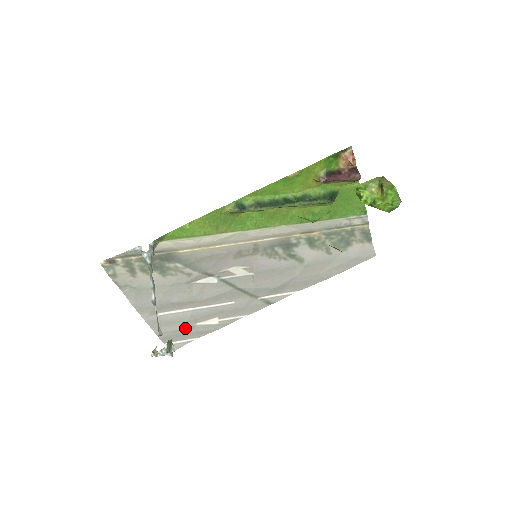
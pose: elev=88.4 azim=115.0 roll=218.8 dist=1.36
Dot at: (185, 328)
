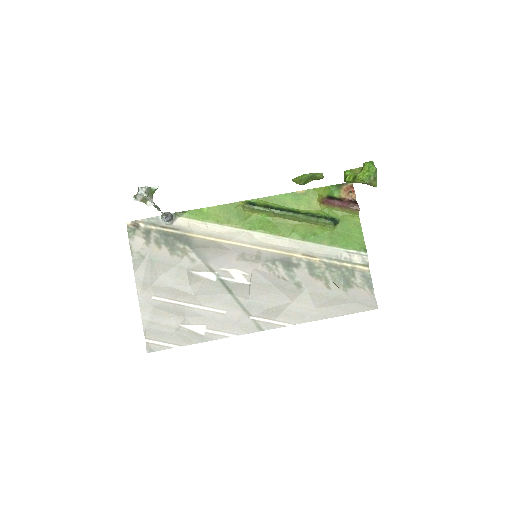
Dot at: (171, 325)
